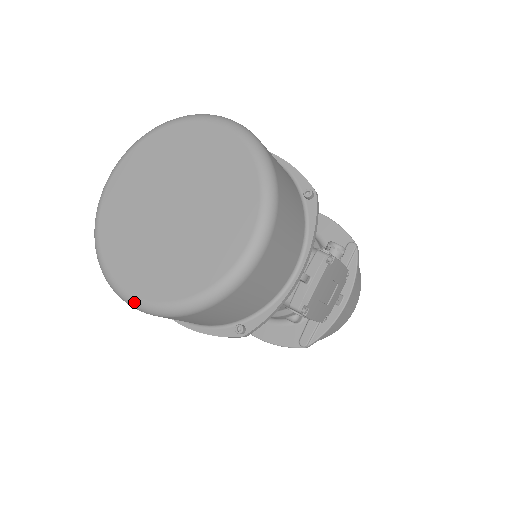
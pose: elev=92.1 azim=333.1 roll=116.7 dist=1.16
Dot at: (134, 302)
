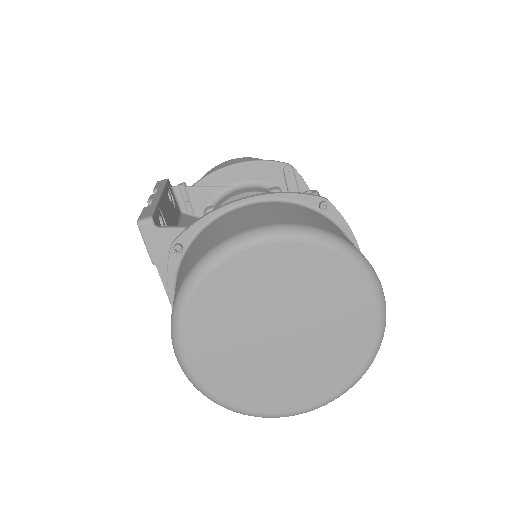
Dot at: (314, 409)
